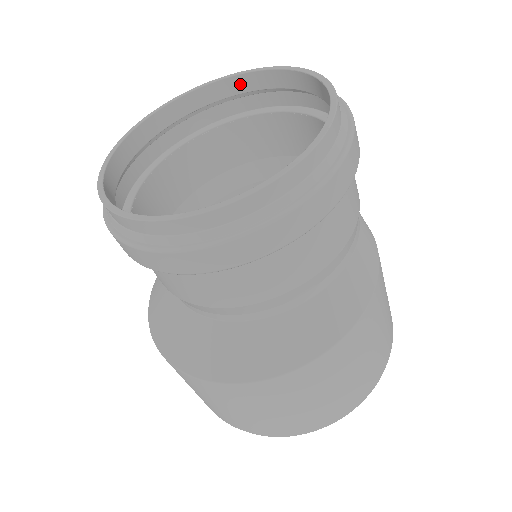
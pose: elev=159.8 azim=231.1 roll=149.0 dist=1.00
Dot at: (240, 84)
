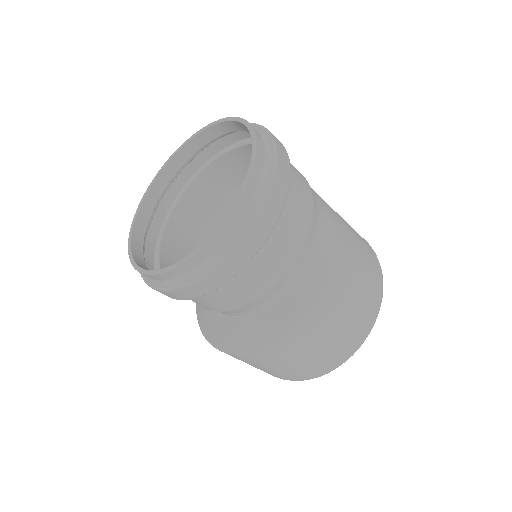
Dot at: (238, 126)
